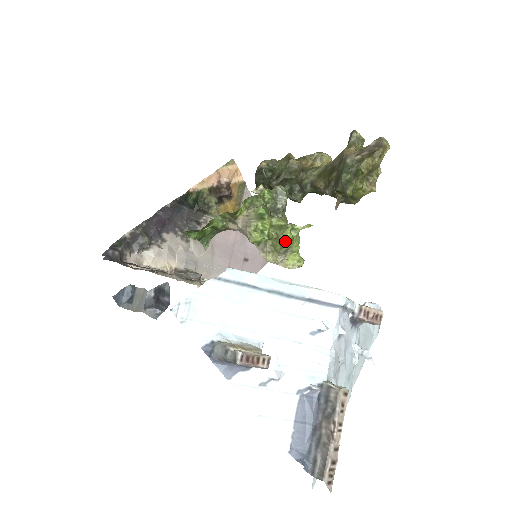
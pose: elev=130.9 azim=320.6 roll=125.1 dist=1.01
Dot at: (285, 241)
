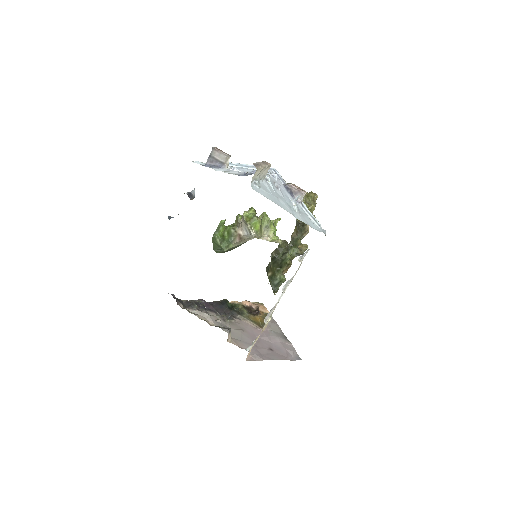
Dot at: (263, 217)
